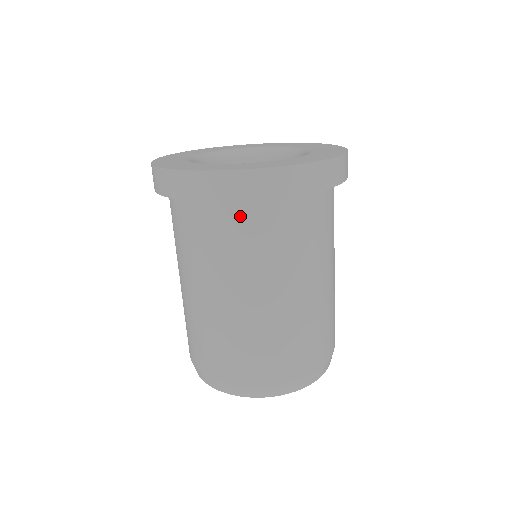
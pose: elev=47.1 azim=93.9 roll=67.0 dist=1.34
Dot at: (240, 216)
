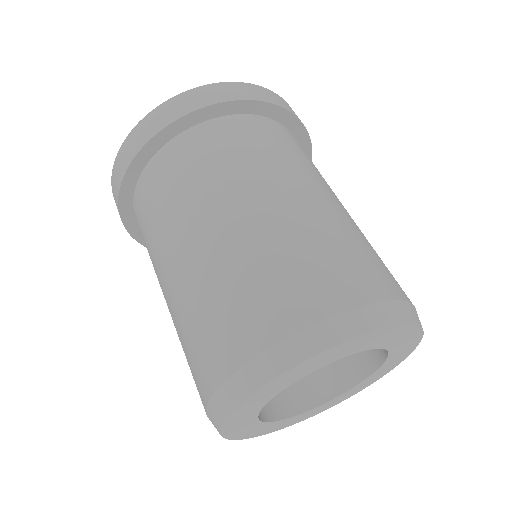
Dot at: (179, 151)
